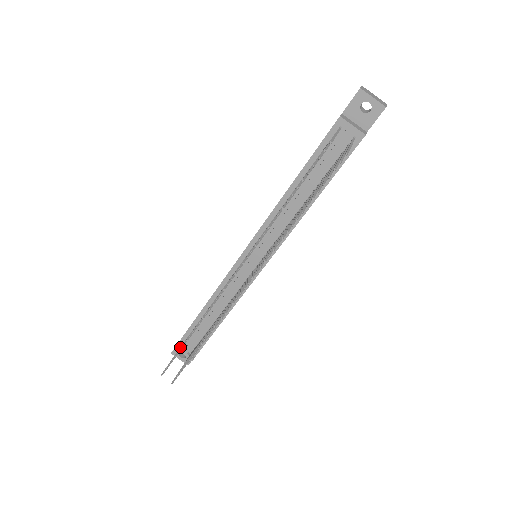
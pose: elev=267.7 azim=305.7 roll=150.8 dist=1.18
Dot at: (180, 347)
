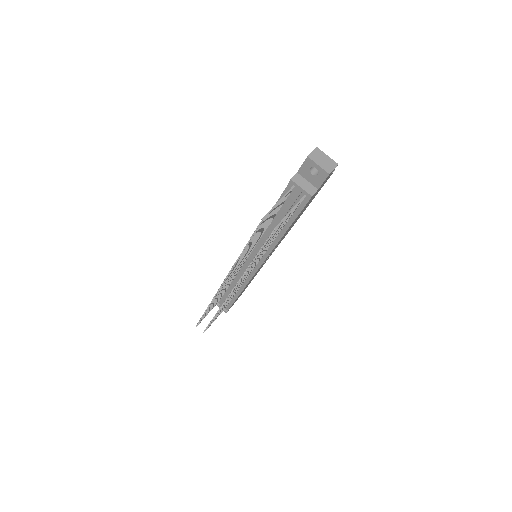
Dot at: occluded
